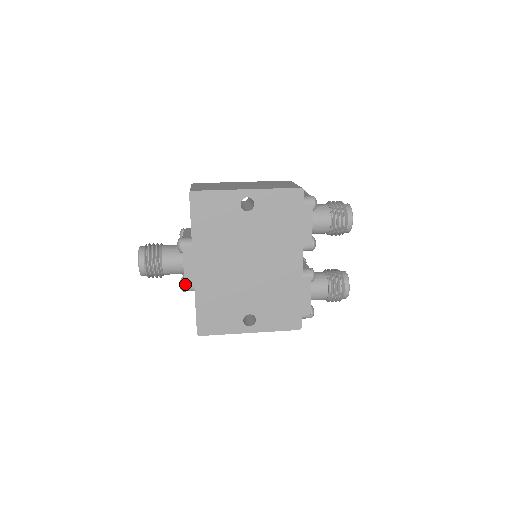
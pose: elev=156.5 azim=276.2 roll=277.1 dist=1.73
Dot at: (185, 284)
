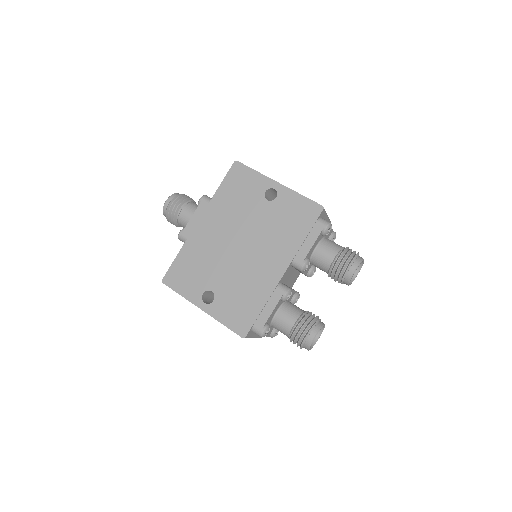
Dot at: (183, 231)
